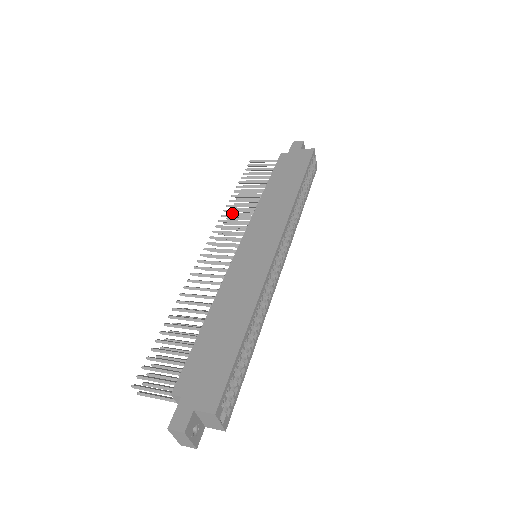
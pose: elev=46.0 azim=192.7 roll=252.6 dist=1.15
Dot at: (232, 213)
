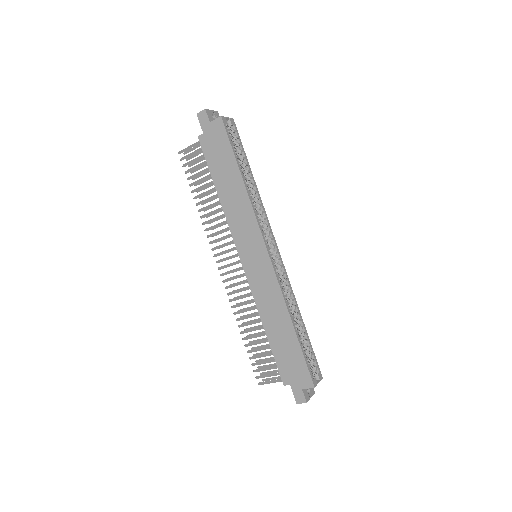
Dot at: (208, 216)
